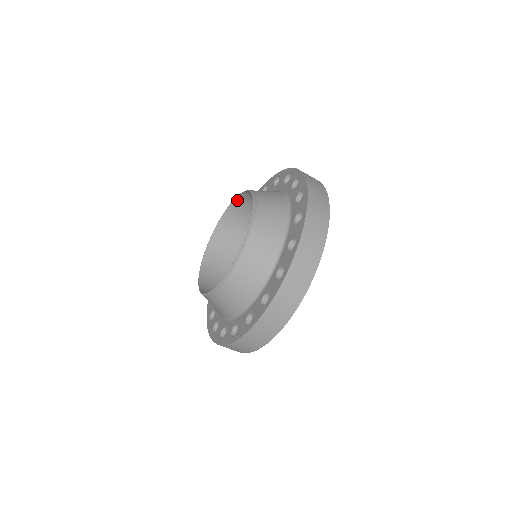
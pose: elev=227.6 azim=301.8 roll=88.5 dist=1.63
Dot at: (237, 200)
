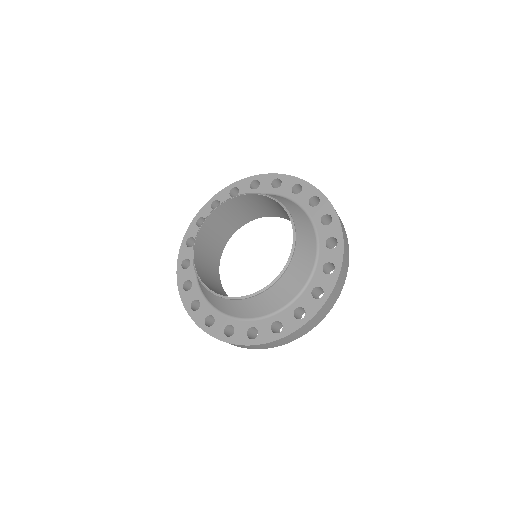
Dot at: (242, 196)
